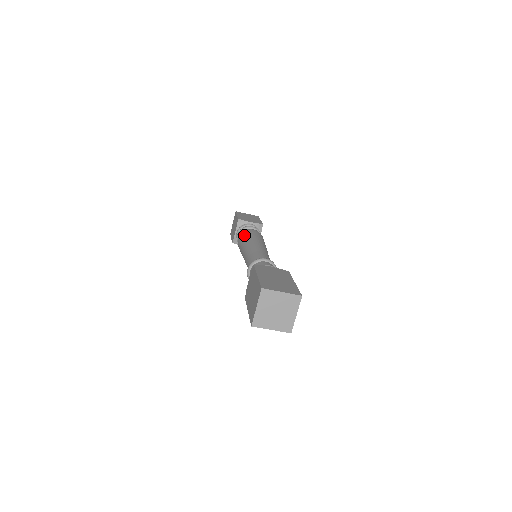
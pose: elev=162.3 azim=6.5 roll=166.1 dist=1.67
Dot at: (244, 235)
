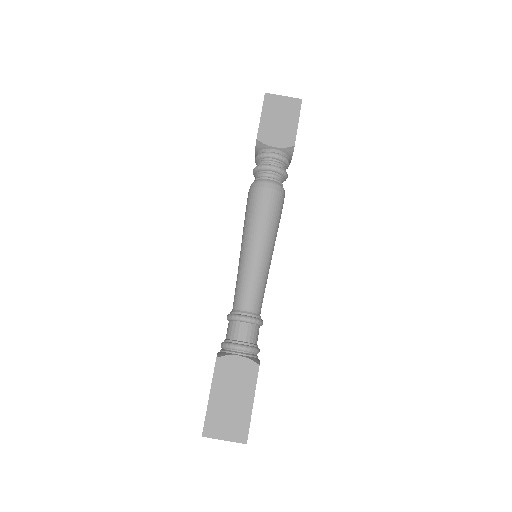
Dot at: (250, 204)
